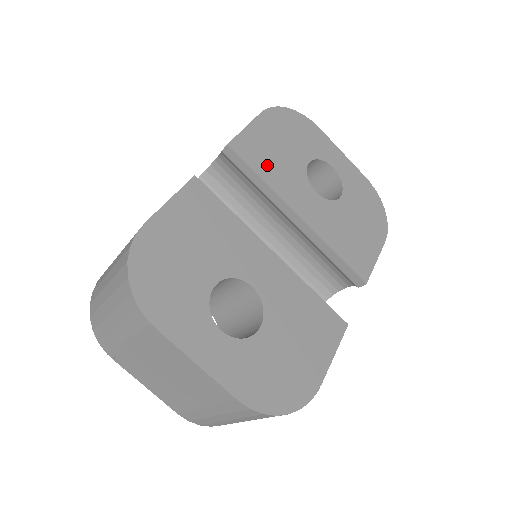
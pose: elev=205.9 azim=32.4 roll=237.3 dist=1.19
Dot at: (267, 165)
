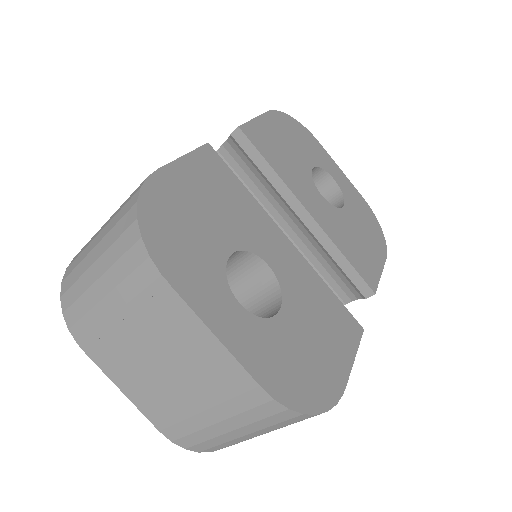
Dot at: (276, 157)
